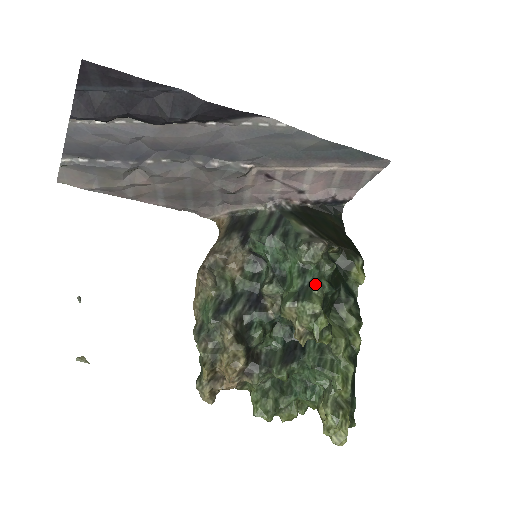
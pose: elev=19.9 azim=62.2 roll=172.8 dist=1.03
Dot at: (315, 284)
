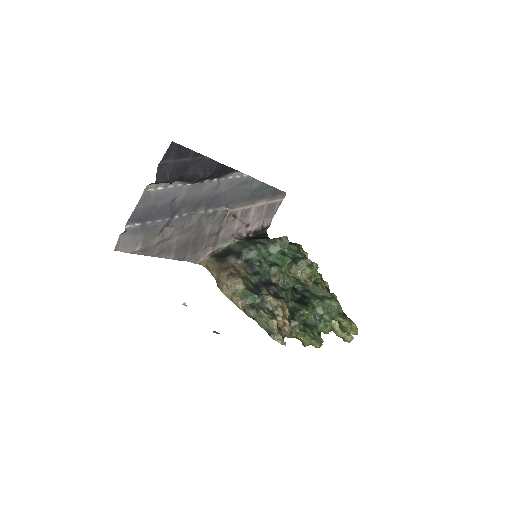
Dot at: (297, 254)
